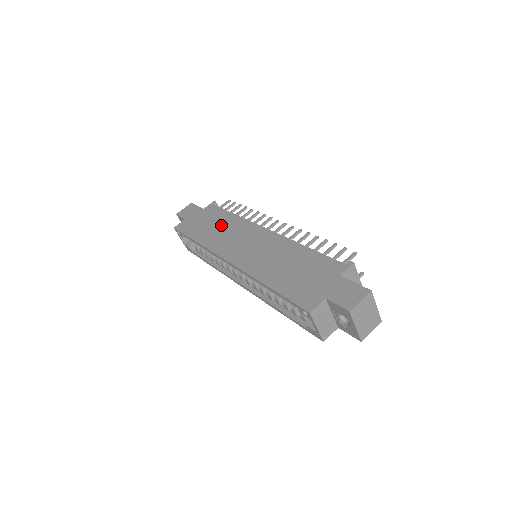
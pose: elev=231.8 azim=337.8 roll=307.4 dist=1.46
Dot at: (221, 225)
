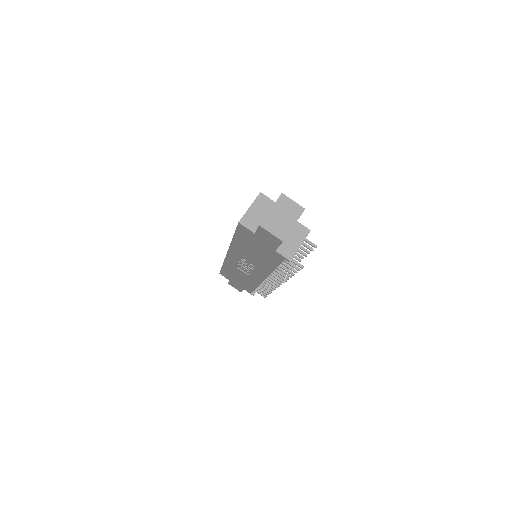
Dot at: occluded
